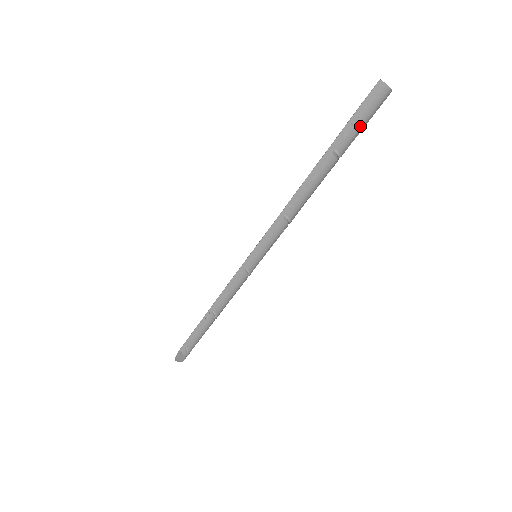
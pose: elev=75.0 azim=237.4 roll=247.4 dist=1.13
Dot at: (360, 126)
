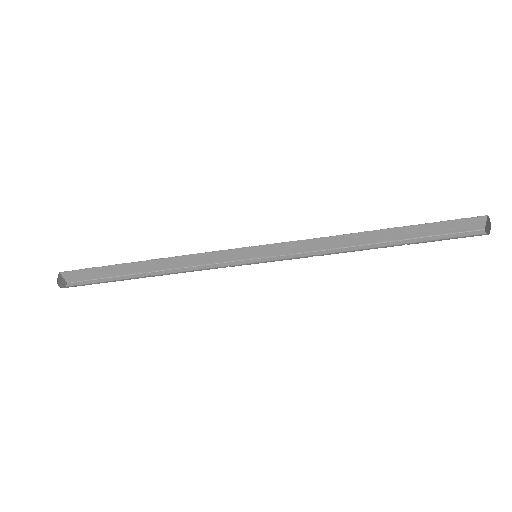
Dot at: occluded
